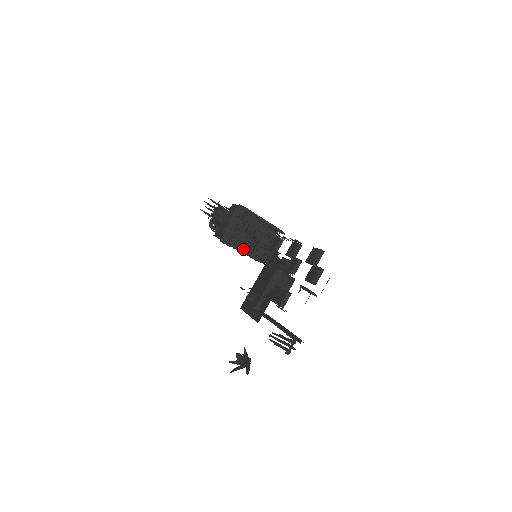
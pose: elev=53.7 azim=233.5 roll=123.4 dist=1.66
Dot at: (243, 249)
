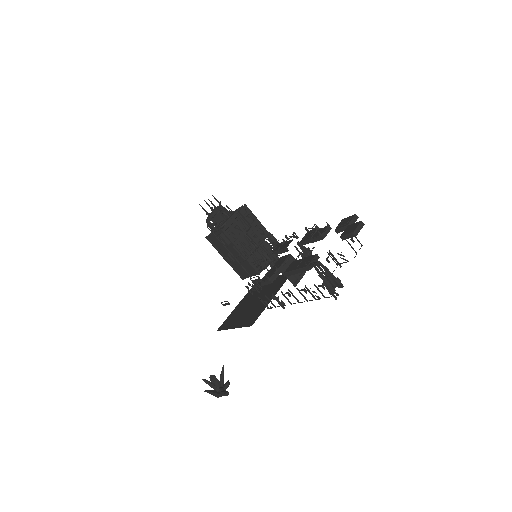
Dot at: occluded
